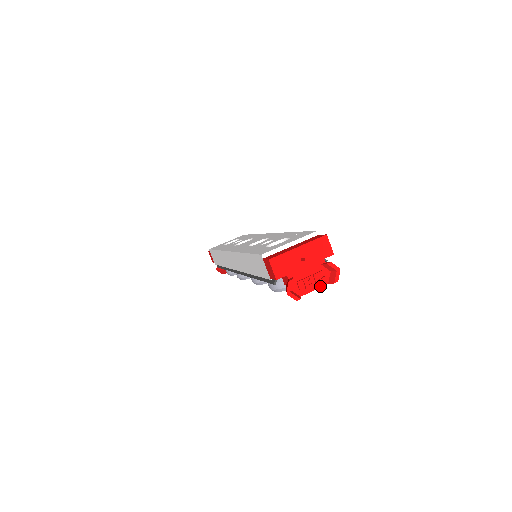
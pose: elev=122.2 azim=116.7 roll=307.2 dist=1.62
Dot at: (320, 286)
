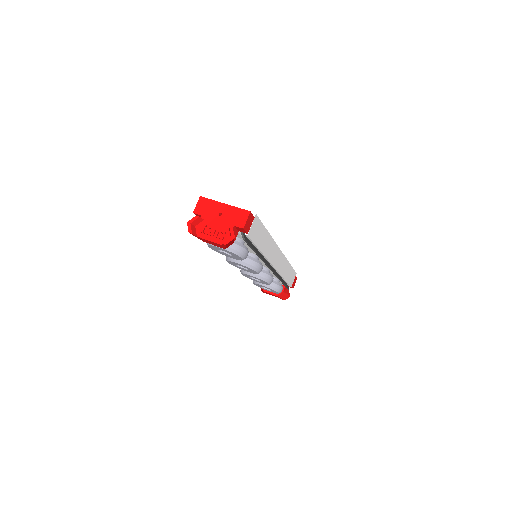
Dot at: (215, 241)
